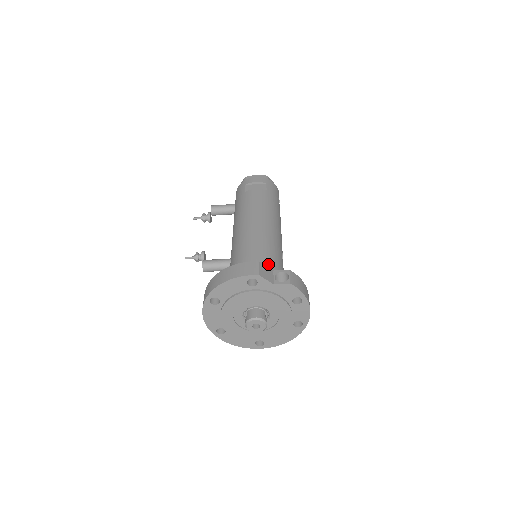
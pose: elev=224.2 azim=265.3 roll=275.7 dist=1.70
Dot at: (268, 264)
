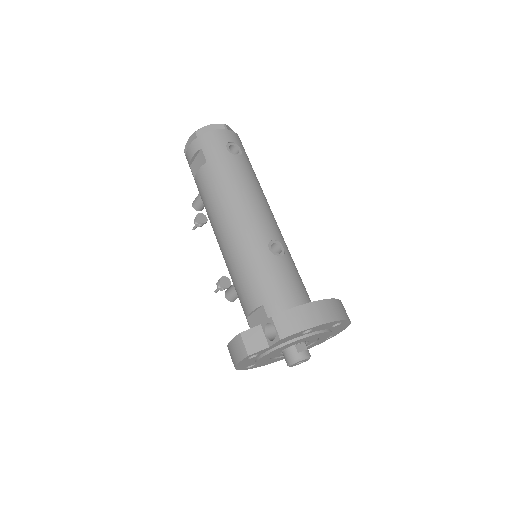
Dot at: (259, 296)
